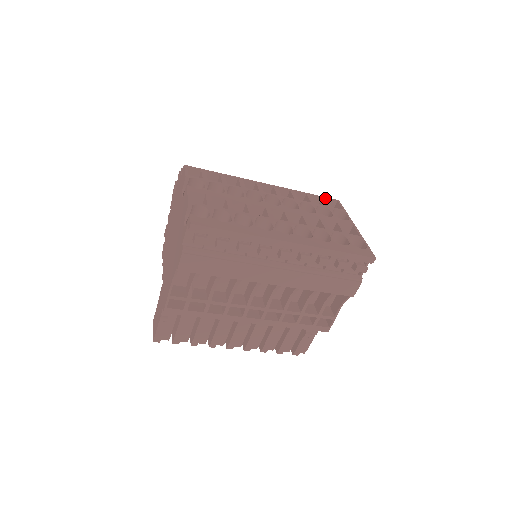
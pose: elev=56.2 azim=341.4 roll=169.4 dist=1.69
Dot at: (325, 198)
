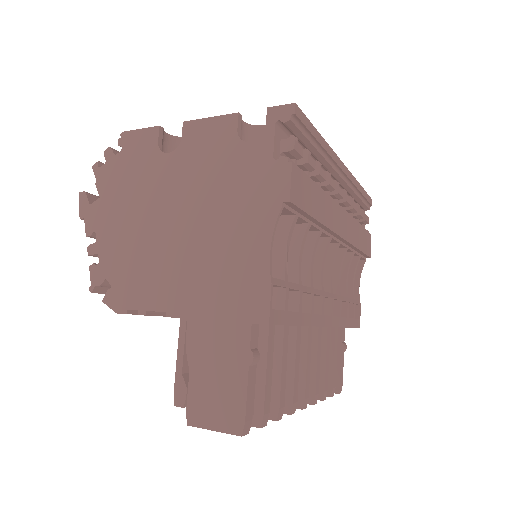
Dot at: occluded
